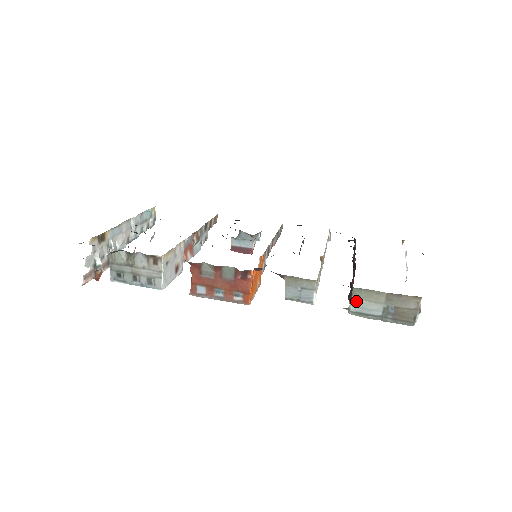
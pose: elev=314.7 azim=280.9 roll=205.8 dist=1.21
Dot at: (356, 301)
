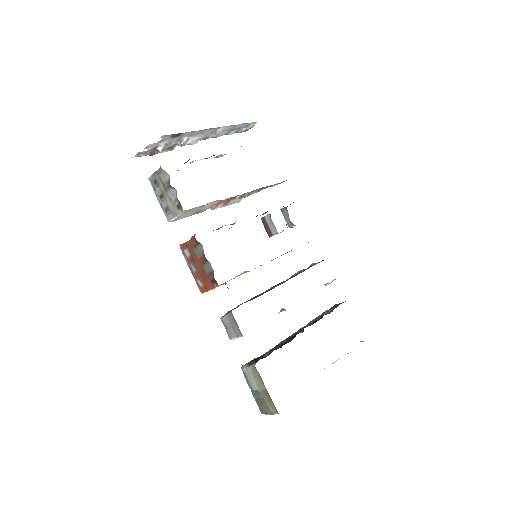
Dot at: (250, 370)
